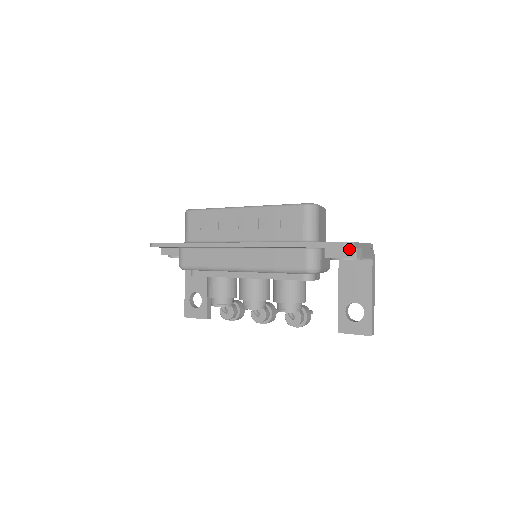
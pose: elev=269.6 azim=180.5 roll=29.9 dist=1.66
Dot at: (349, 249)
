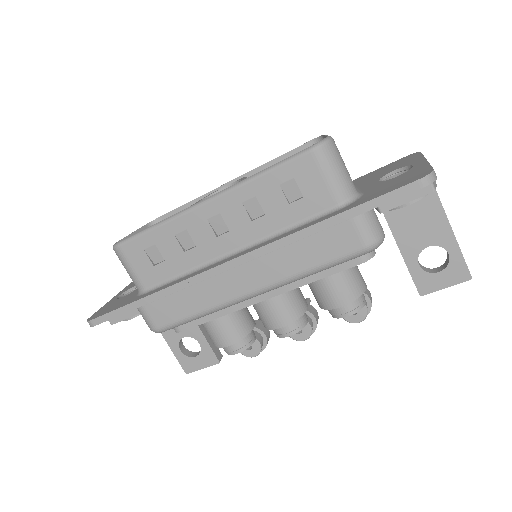
Dot at: occluded
